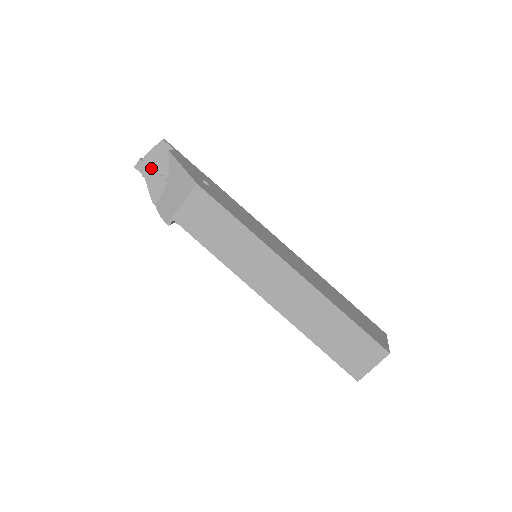
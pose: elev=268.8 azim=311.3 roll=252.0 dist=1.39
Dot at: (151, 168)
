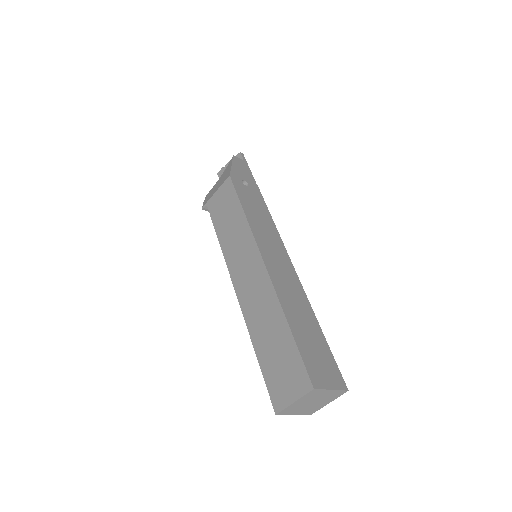
Dot at: occluded
